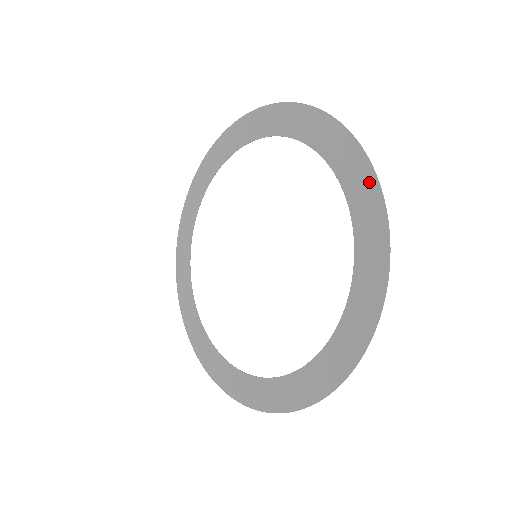
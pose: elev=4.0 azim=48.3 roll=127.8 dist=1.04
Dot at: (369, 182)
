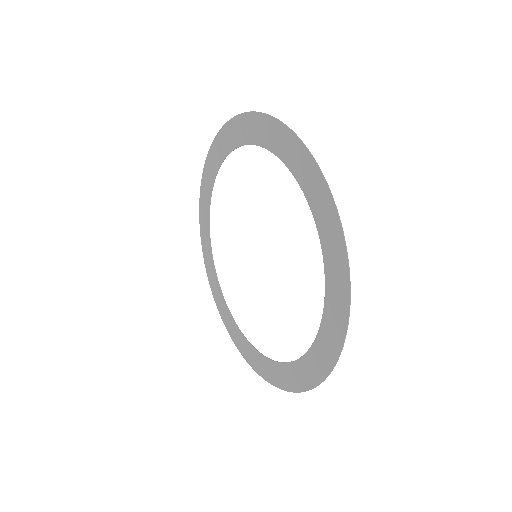
Dot at: (306, 159)
